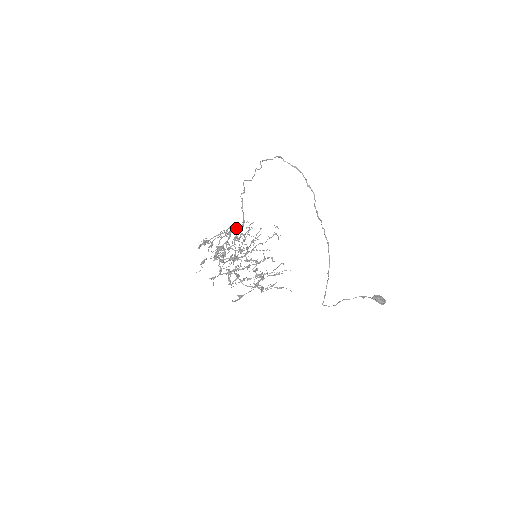
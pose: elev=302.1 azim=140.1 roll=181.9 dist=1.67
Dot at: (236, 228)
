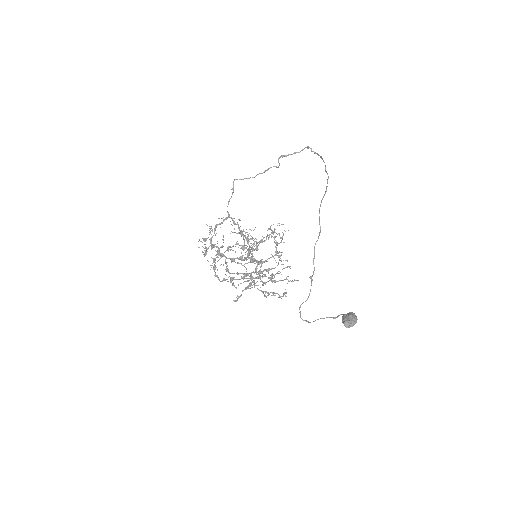
Dot at: (216, 225)
